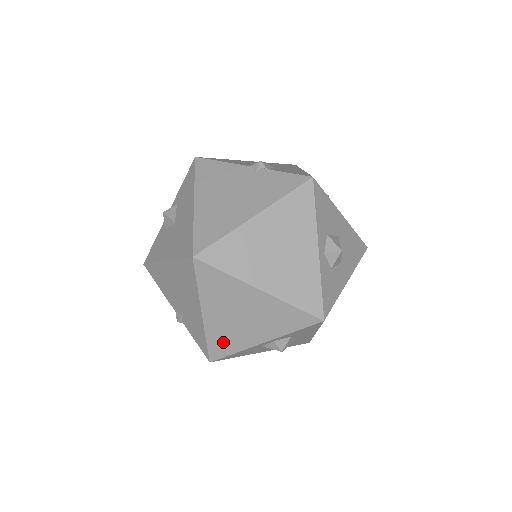
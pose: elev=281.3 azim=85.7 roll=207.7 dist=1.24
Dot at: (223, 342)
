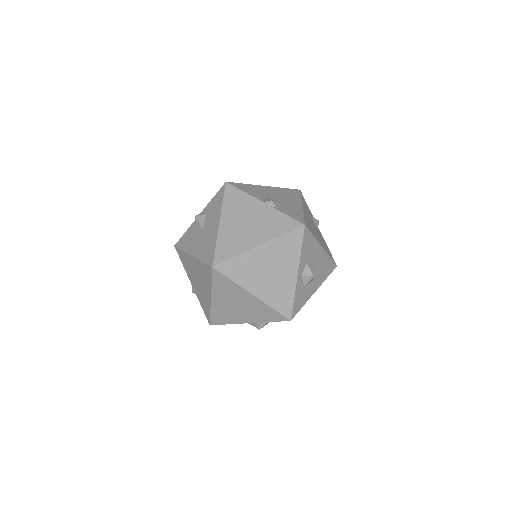
Dot at: (222, 316)
